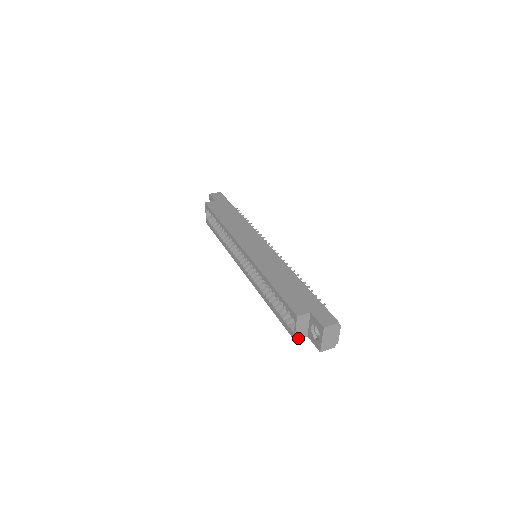
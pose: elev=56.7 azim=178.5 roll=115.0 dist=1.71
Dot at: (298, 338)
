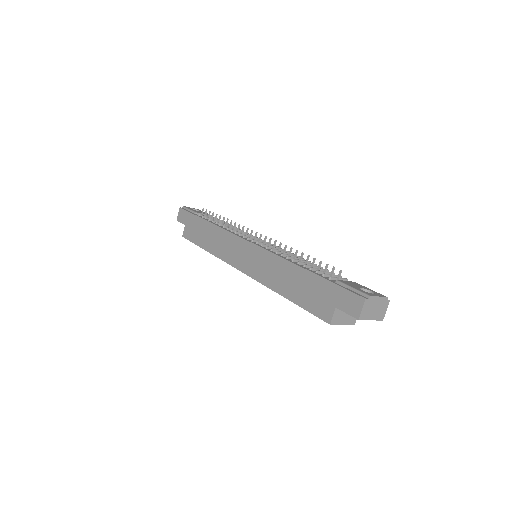
Dot at: (355, 321)
